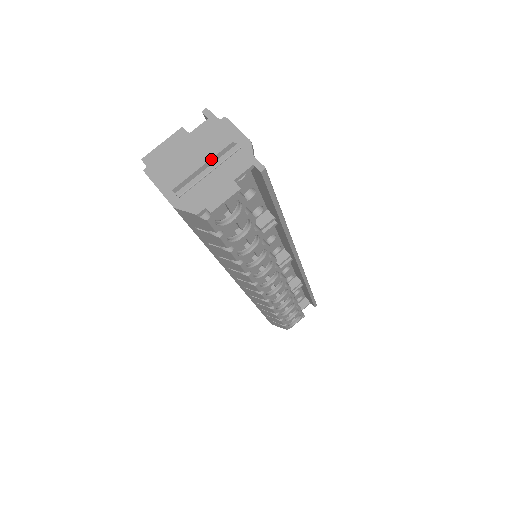
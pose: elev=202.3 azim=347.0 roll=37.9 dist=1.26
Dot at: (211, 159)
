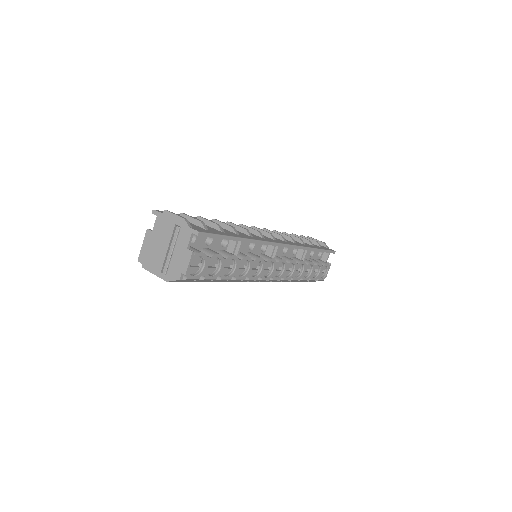
Dot at: (170, 242)
